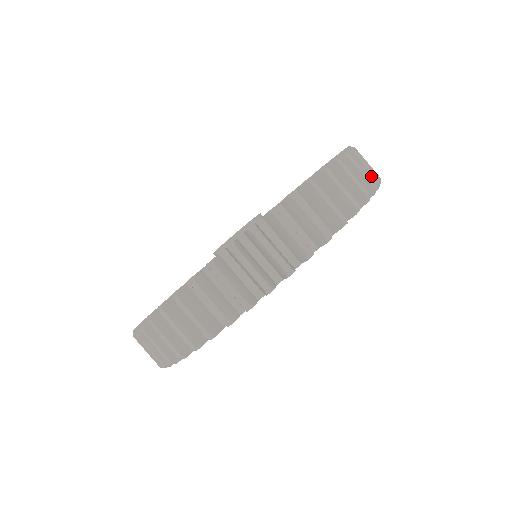
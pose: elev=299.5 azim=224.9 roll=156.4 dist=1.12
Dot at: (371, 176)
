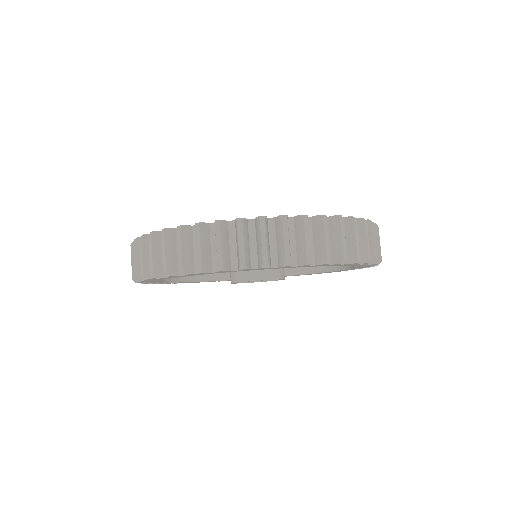
Dot at: (355, 250)
